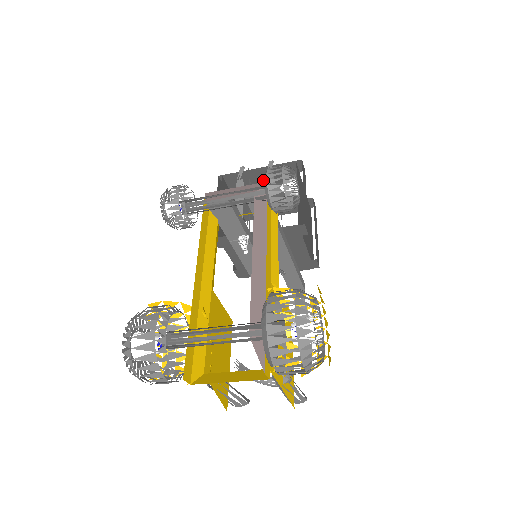
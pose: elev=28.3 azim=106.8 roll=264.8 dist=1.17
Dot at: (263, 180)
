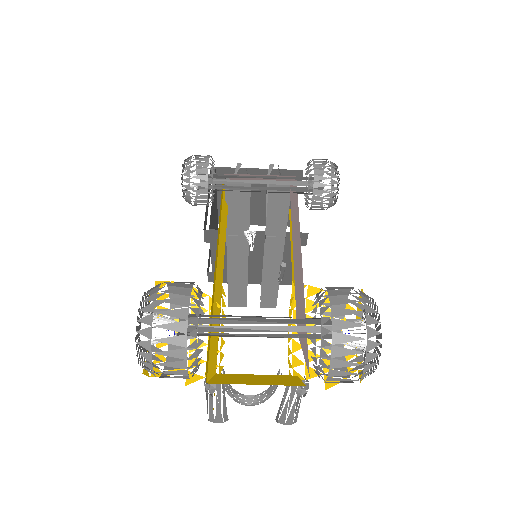
Dot at: occluded
